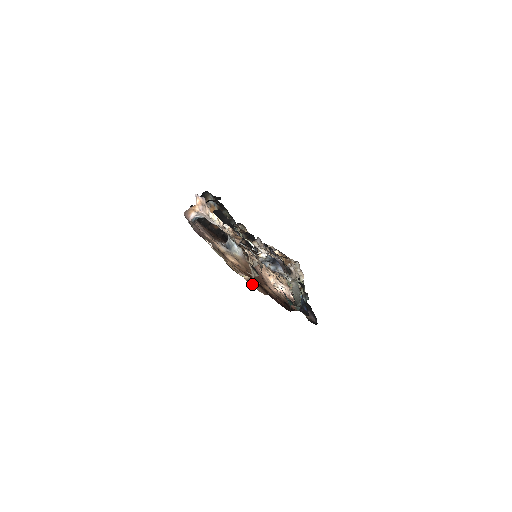
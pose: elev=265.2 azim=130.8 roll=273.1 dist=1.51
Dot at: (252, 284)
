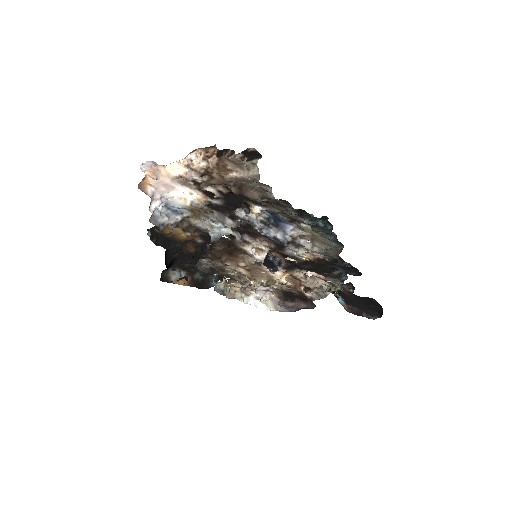
Dot at: occluded
